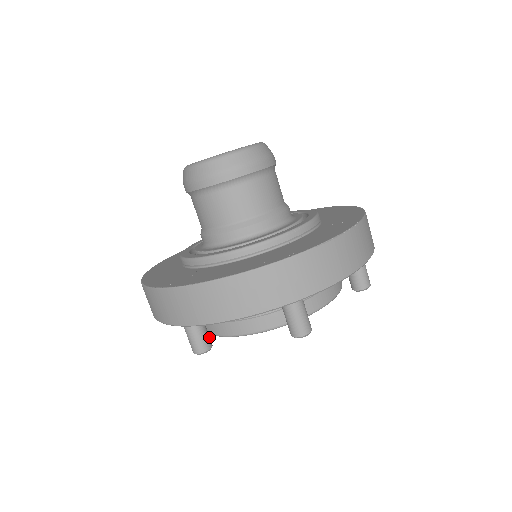
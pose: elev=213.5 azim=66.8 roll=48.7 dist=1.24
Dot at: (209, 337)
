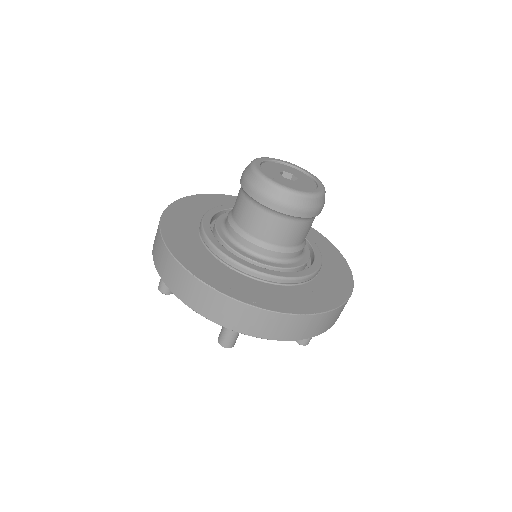
Dot at: occluded
